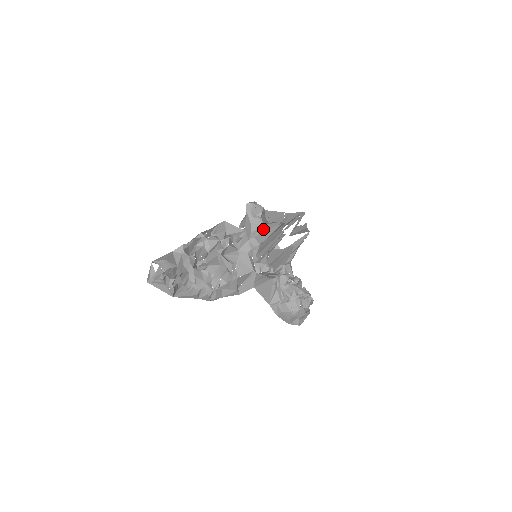
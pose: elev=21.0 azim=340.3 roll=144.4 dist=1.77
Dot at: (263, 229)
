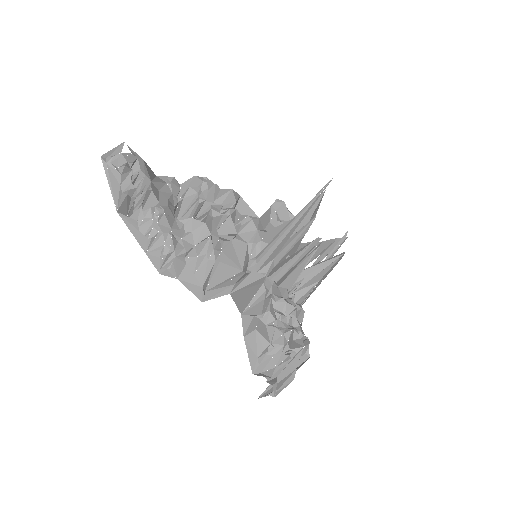
Dot at: occluded
